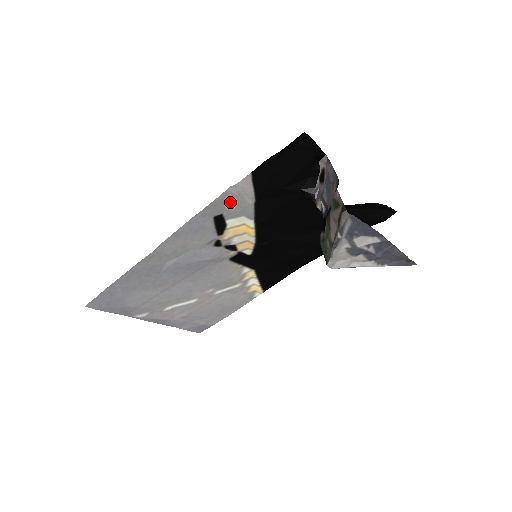
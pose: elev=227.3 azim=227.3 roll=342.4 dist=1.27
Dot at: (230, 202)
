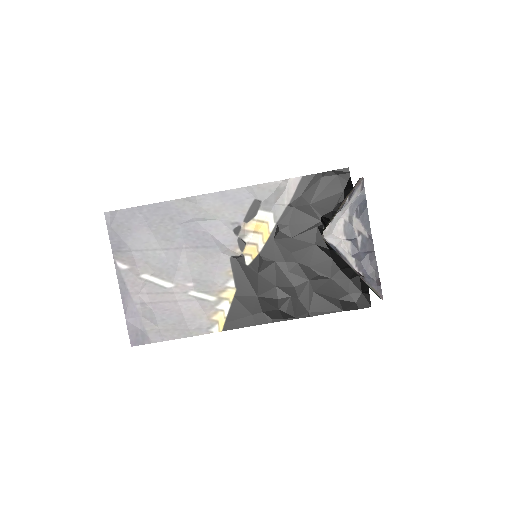
Dot at: (274, 194)
